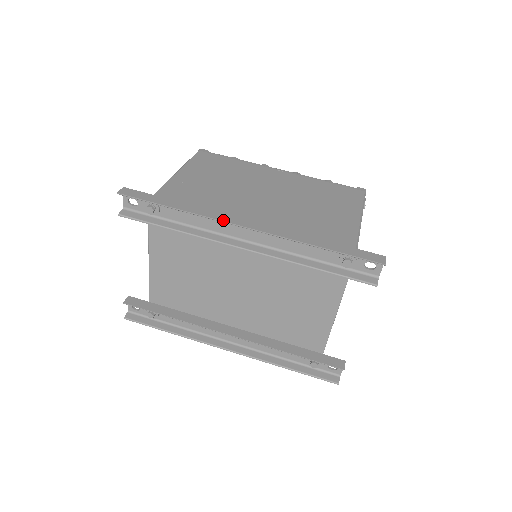
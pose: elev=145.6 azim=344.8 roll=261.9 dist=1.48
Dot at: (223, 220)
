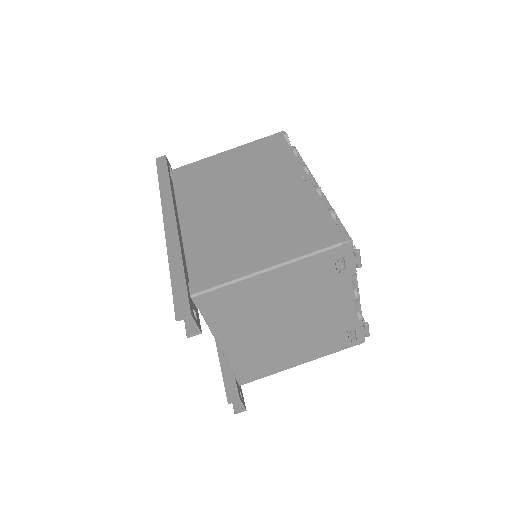
Dot at: (163, 209)
